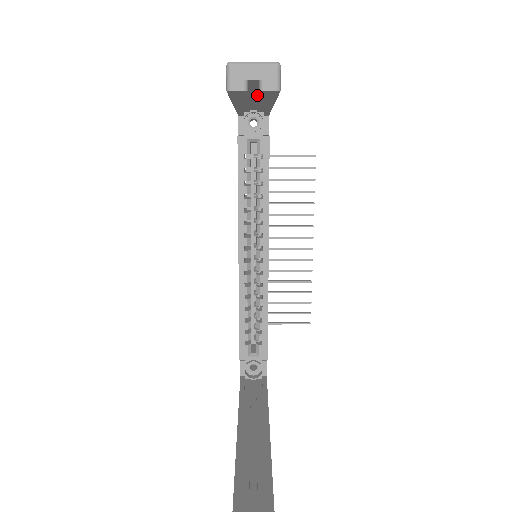
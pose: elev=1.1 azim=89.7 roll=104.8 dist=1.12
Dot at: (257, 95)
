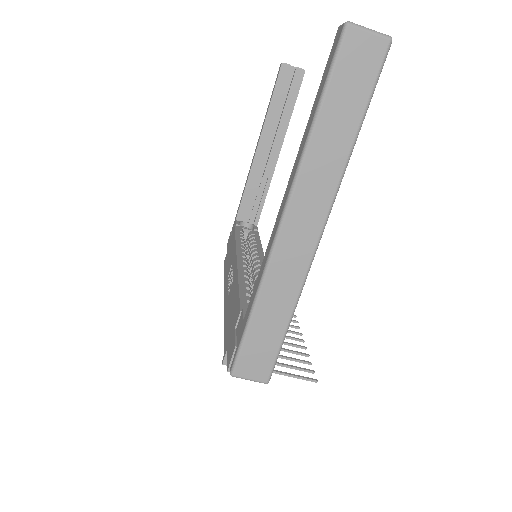
Dot at: (276, 129)
